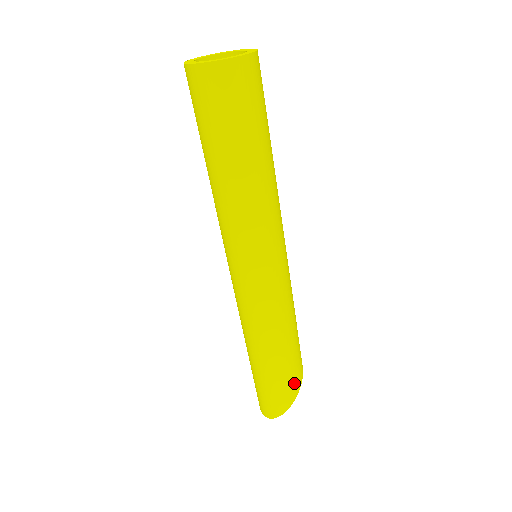
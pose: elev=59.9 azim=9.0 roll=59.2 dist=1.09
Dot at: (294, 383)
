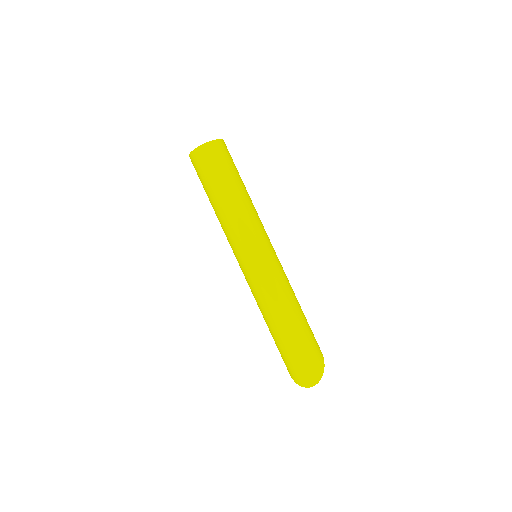
Dot at: occluded
